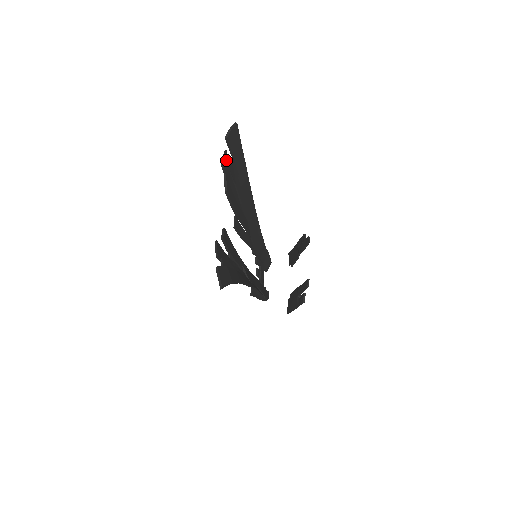
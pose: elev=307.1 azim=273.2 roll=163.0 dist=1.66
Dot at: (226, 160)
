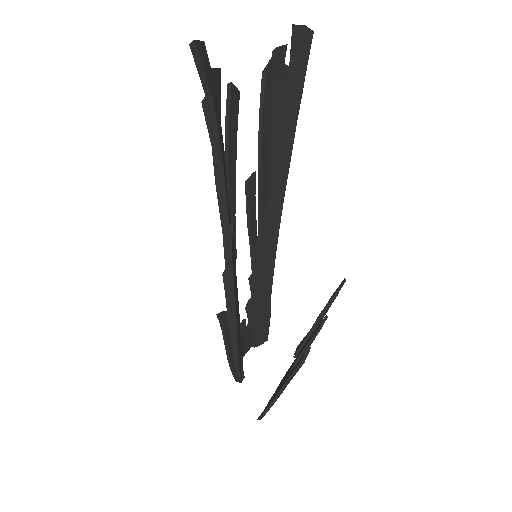
Dot at: (281, 56)
